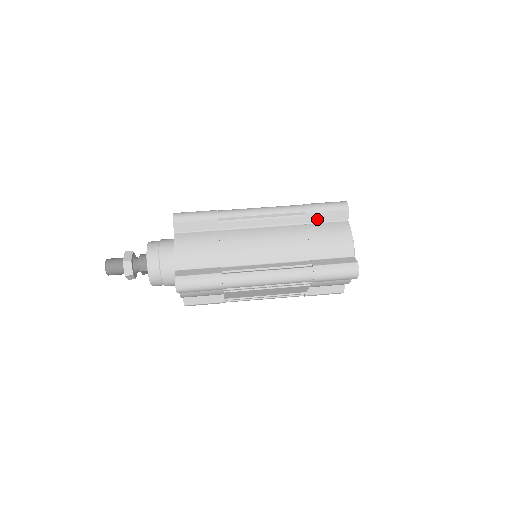
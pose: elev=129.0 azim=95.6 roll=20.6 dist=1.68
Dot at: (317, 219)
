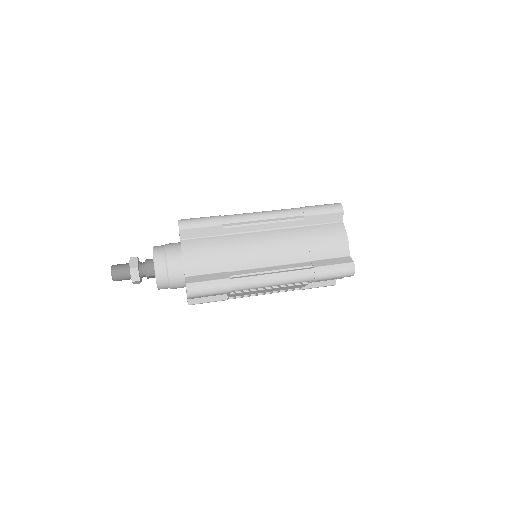
Dot at: (315, 221)
